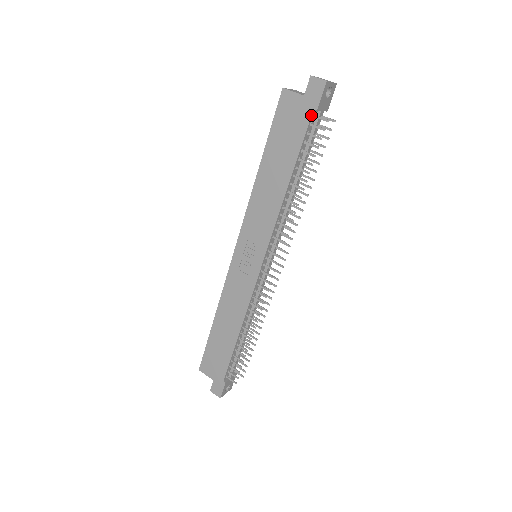
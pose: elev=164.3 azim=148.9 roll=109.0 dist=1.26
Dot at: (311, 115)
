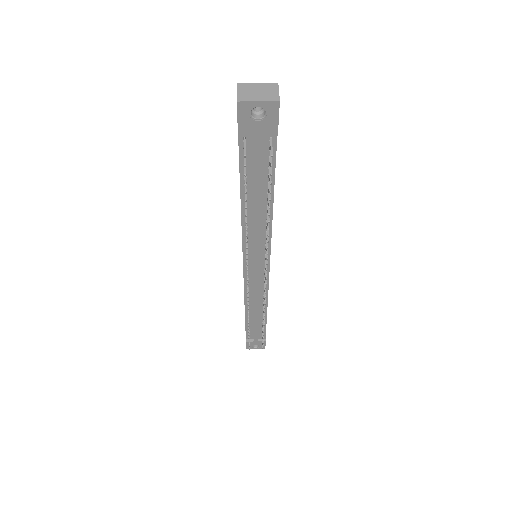
Dot at: (238, 139)
